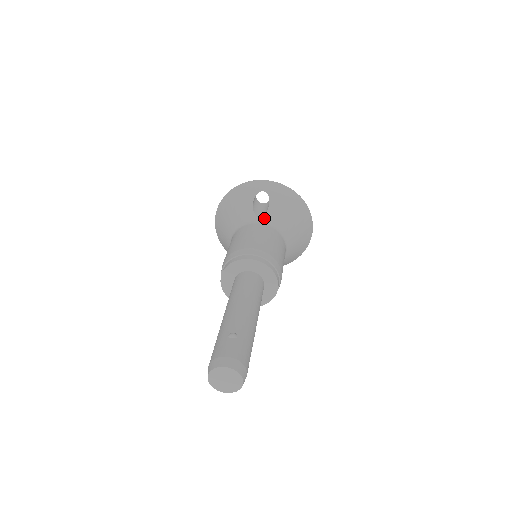
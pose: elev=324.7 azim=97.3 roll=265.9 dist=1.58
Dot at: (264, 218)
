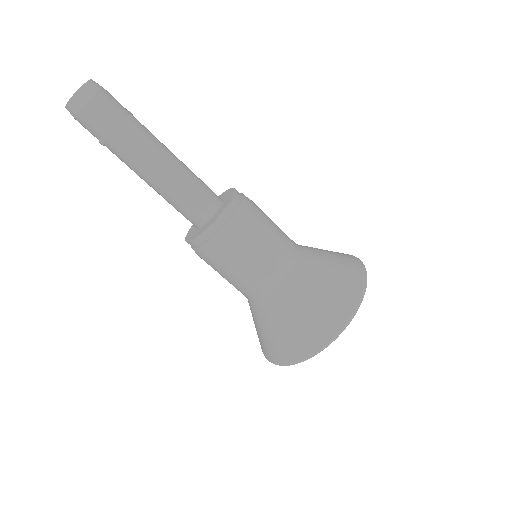
Dot at: (301, 245)
